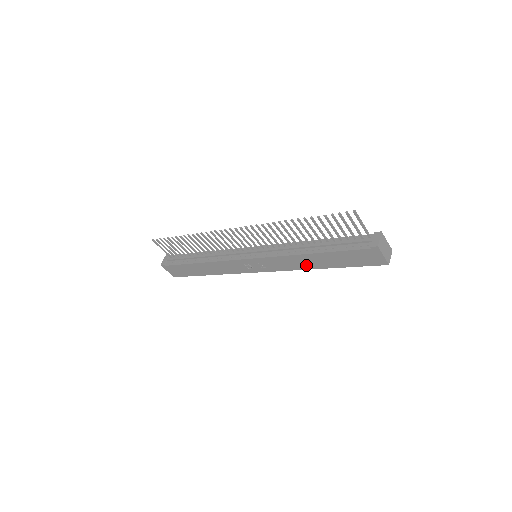
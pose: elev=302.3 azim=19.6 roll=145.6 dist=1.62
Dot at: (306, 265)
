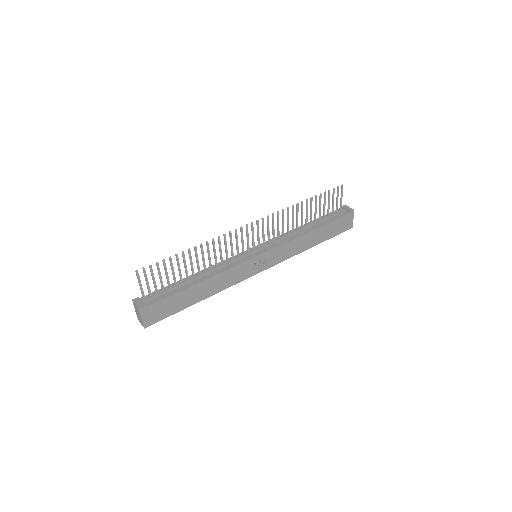
Dot at: (303, 247)
